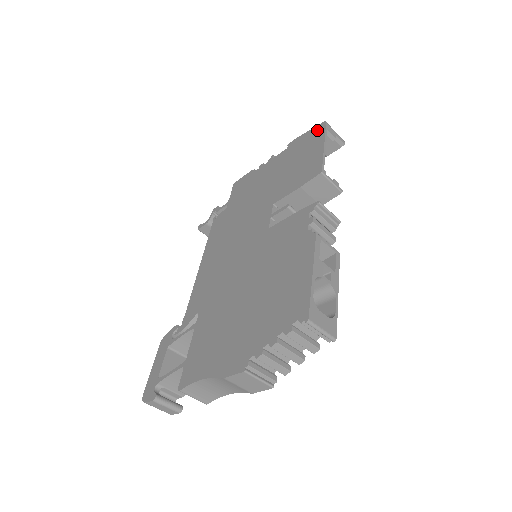
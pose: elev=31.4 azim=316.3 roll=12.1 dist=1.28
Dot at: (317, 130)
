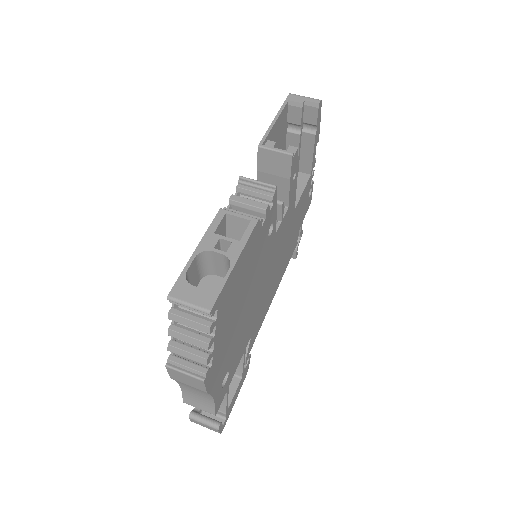
Dot at: occluded
